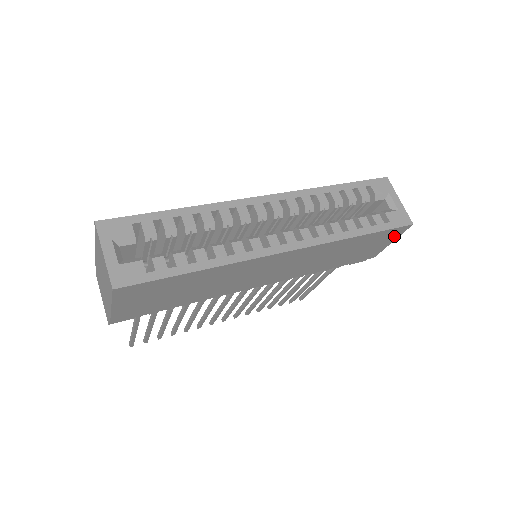
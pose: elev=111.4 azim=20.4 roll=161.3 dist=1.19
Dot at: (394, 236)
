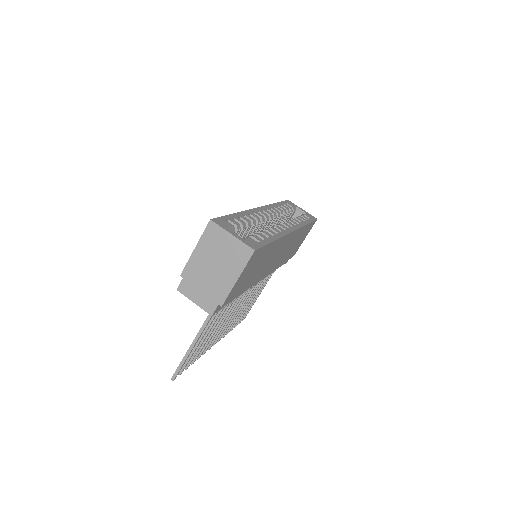
Dot at: occluded
